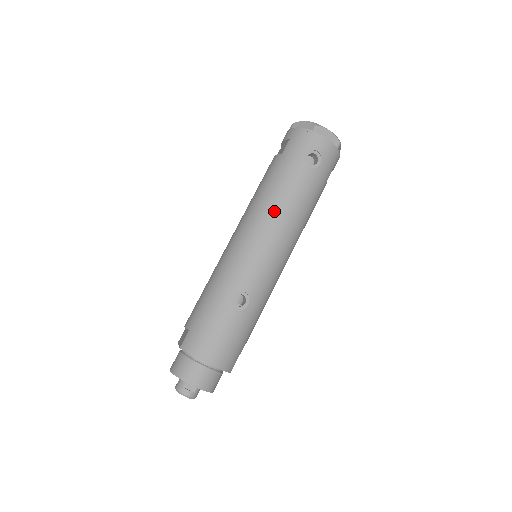
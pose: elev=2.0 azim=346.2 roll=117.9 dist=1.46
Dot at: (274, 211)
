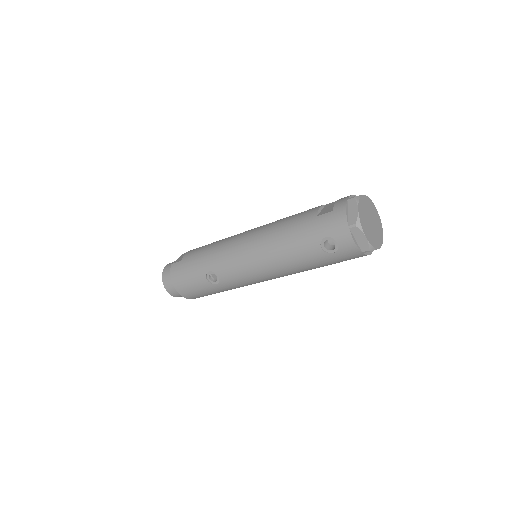
Dot at: (271, 252)
